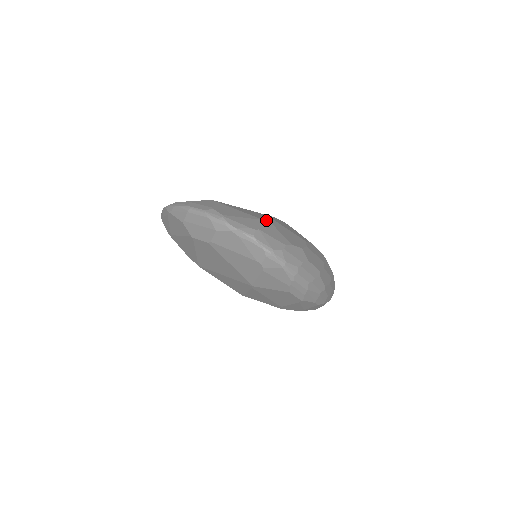
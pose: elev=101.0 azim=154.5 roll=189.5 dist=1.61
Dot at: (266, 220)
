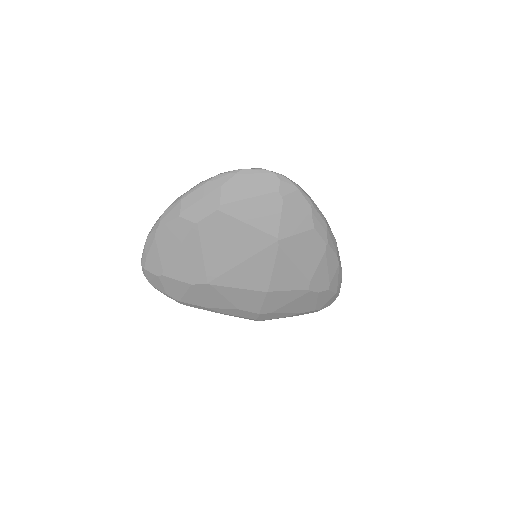
Dot at: occluded
